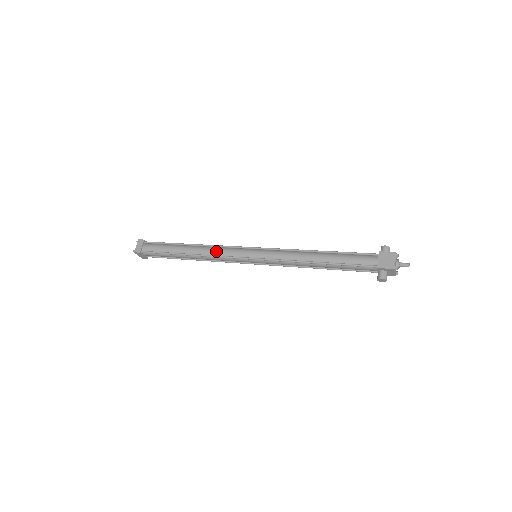
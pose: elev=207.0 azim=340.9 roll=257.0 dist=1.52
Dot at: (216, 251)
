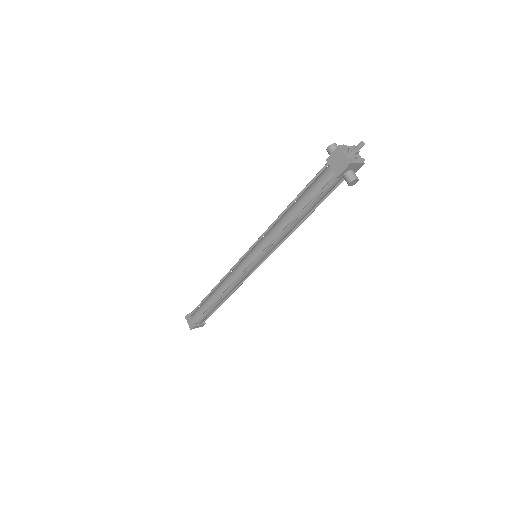
Dot at: (229, 280)
